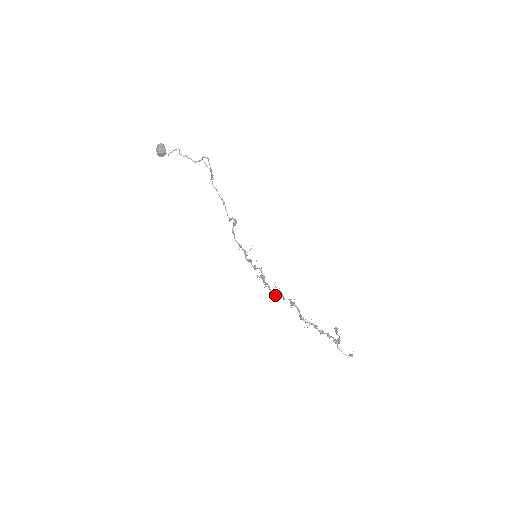
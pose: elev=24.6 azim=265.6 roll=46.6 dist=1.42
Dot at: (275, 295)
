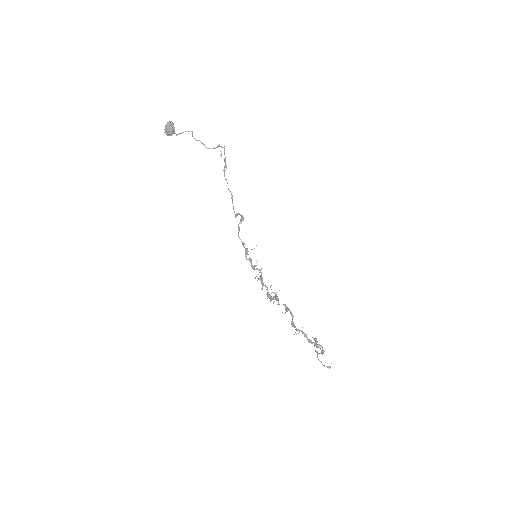
Dot at: (272, 298)
